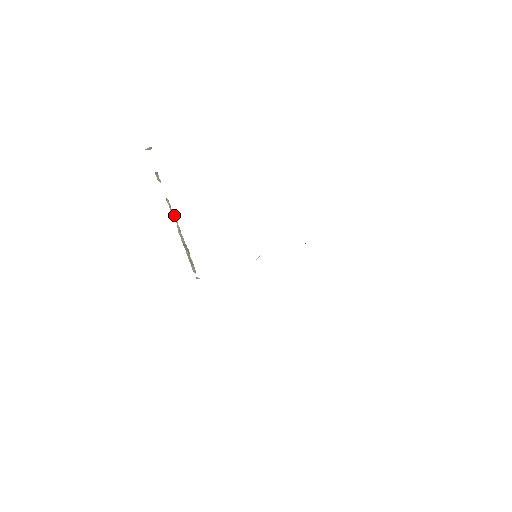
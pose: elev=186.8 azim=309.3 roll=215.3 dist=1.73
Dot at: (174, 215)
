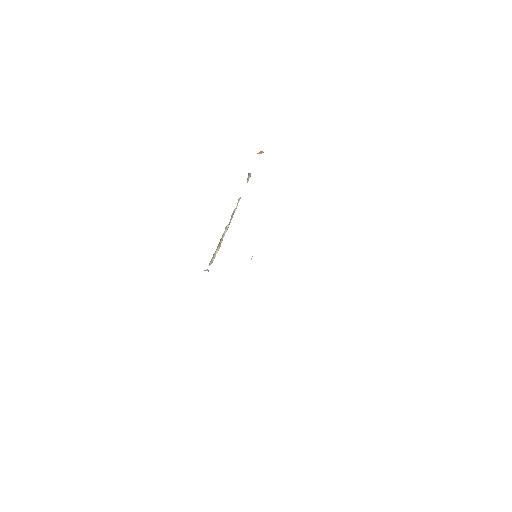
Dot at: (233, 212)
